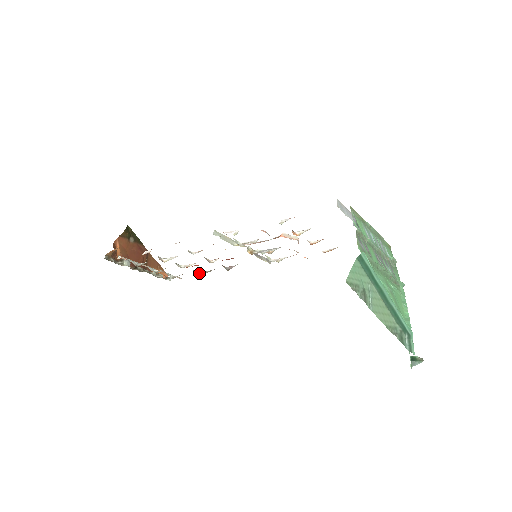
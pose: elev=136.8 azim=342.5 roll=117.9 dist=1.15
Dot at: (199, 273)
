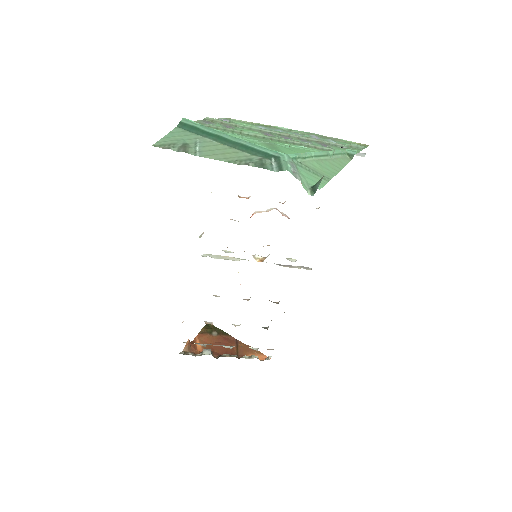
Dot at: (268, 327)
